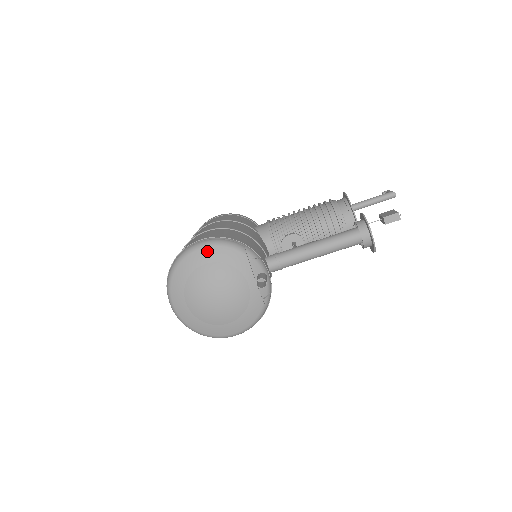
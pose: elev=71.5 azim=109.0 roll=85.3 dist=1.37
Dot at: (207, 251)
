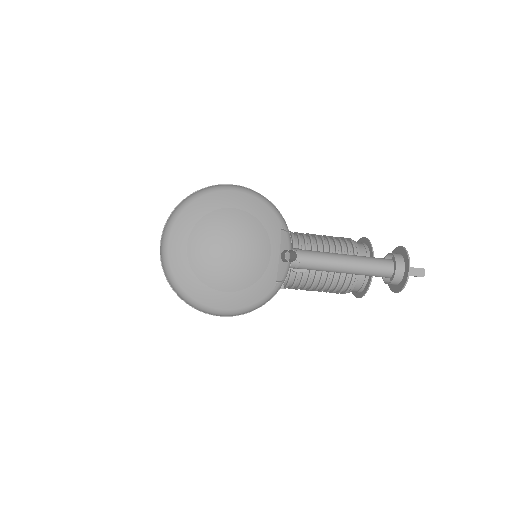
Dot at: (241, 196)
